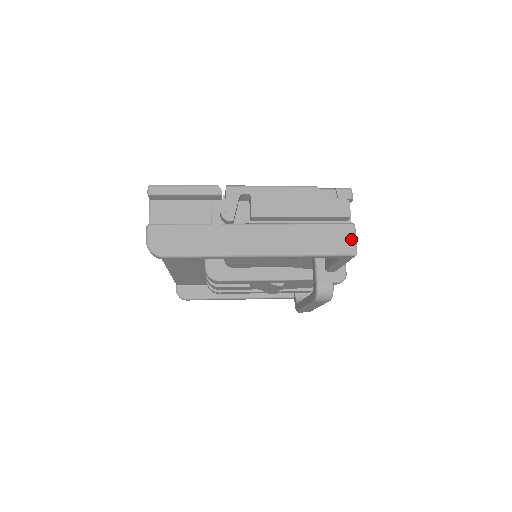
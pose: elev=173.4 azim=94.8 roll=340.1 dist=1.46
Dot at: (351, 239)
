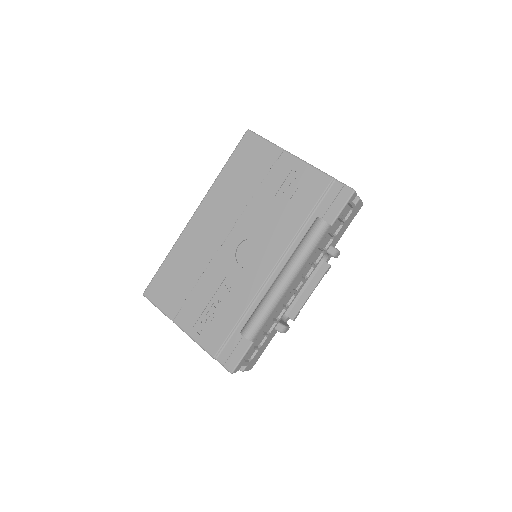
Dot at: occluded
